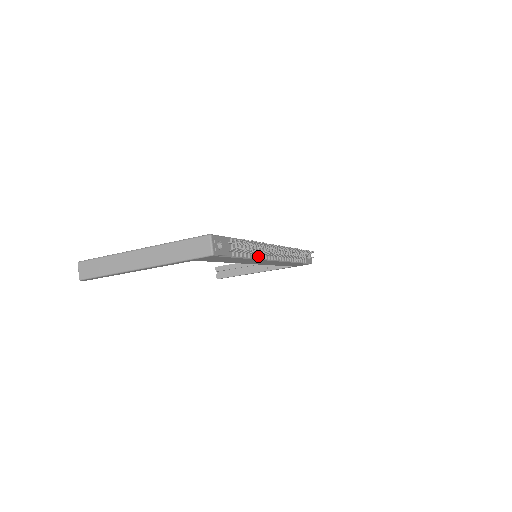
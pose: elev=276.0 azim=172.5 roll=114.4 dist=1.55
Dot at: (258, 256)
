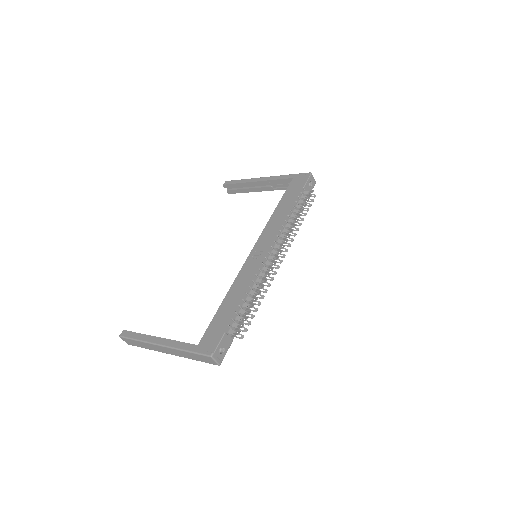
Dot at: (257, 289)
